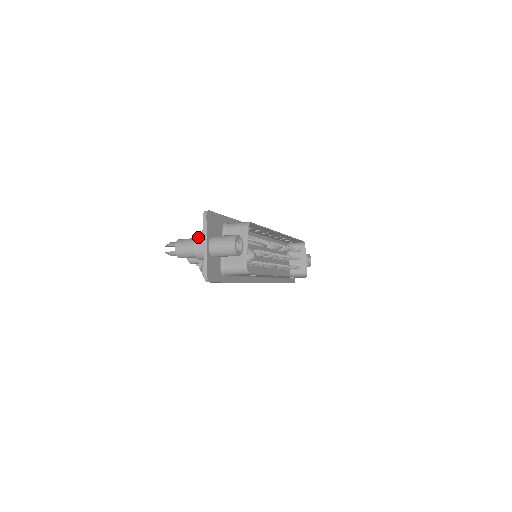
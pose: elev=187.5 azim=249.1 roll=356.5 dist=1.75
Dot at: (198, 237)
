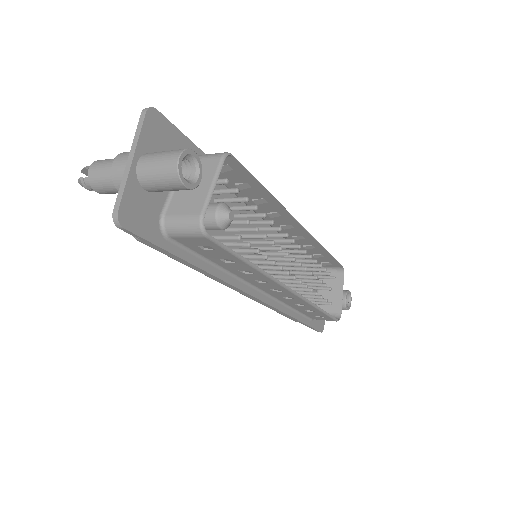
Dot at: occluded
